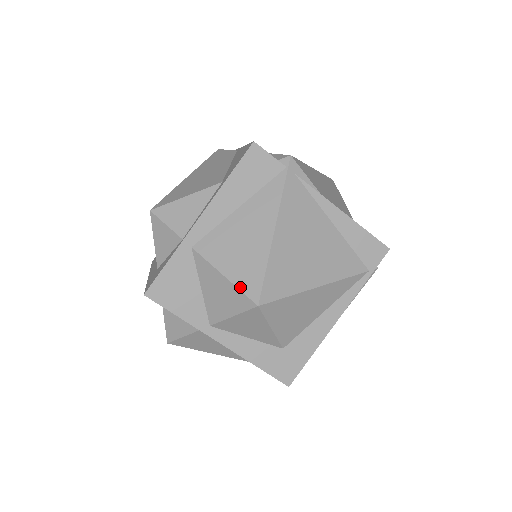
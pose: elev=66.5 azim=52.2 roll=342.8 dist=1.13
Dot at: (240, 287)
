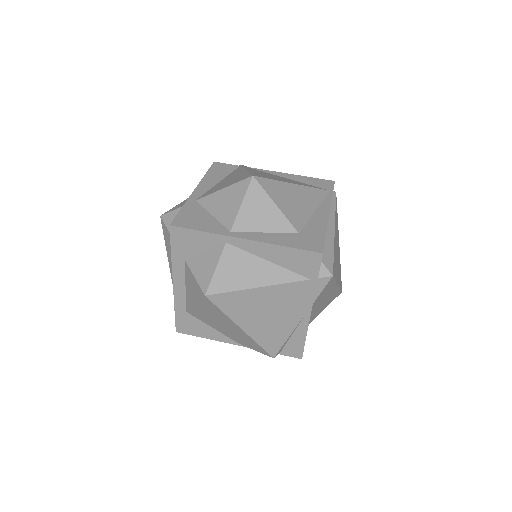
Dot at: (236, 182)
